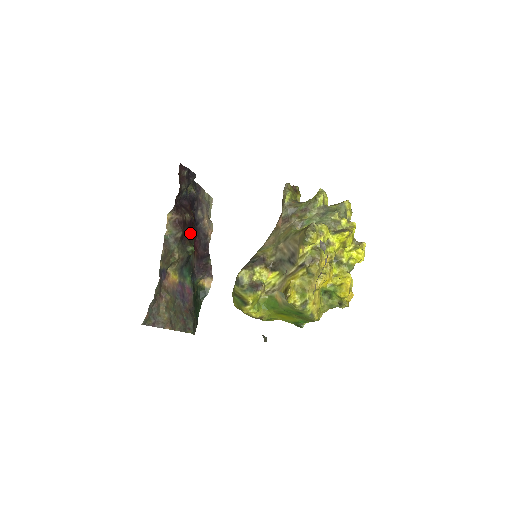
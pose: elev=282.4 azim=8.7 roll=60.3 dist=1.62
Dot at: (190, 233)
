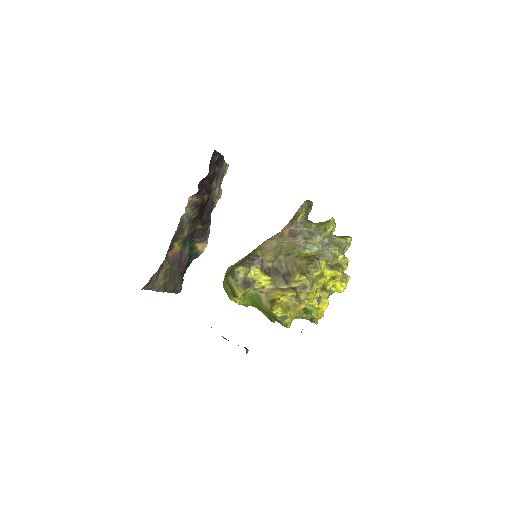
Dot at: (203, 212)
